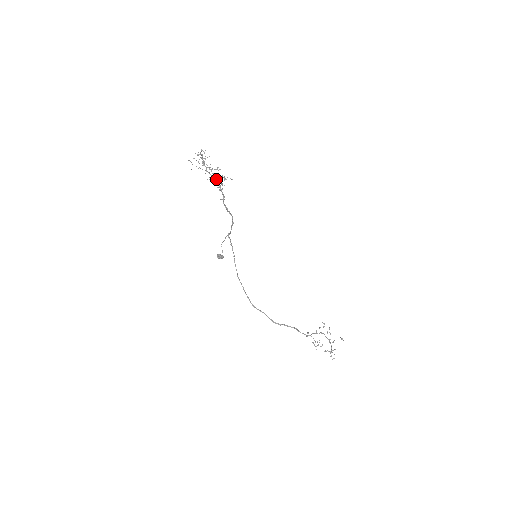
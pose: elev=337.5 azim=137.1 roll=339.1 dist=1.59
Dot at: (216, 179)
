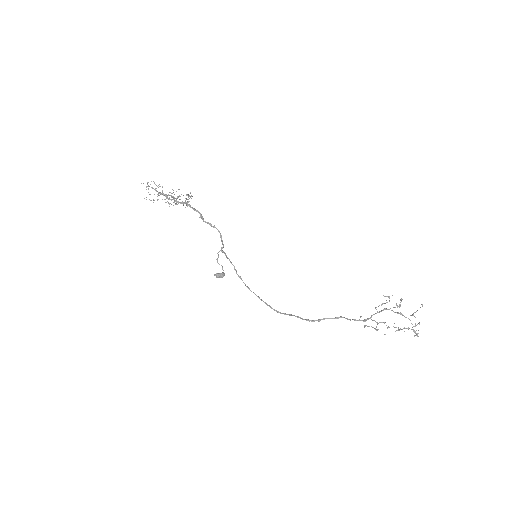
Dot at: (178, 201)
